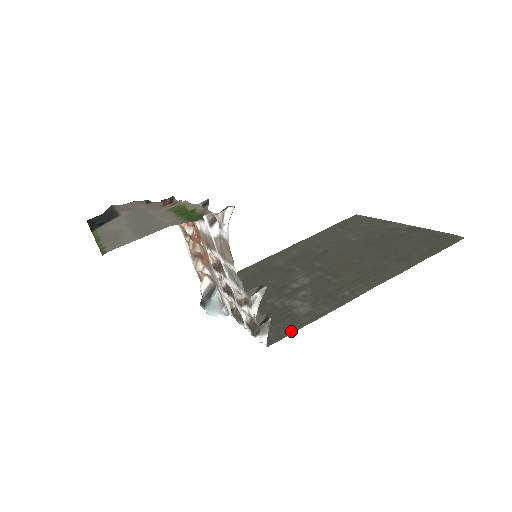
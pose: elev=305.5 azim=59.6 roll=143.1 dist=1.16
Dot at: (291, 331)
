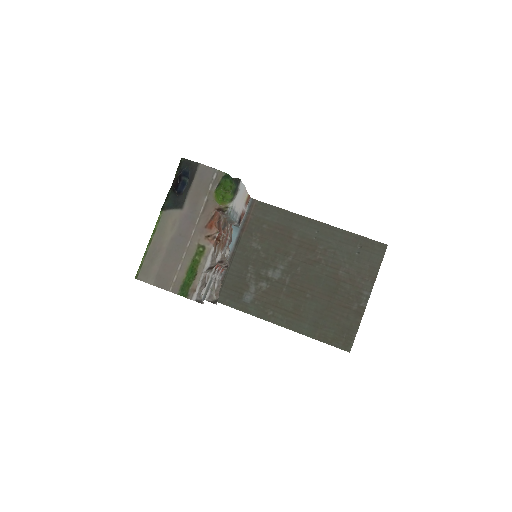
Dot at: (228, 305)
